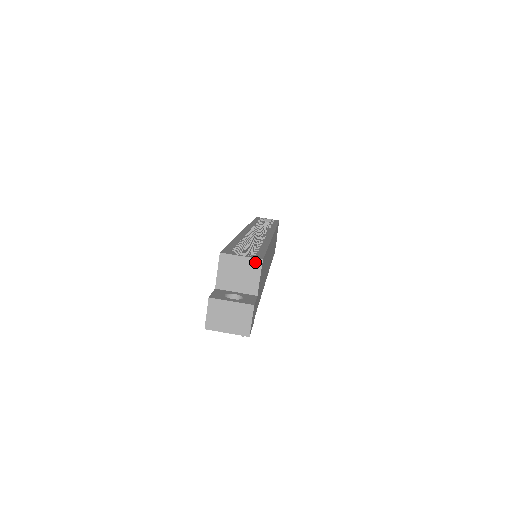
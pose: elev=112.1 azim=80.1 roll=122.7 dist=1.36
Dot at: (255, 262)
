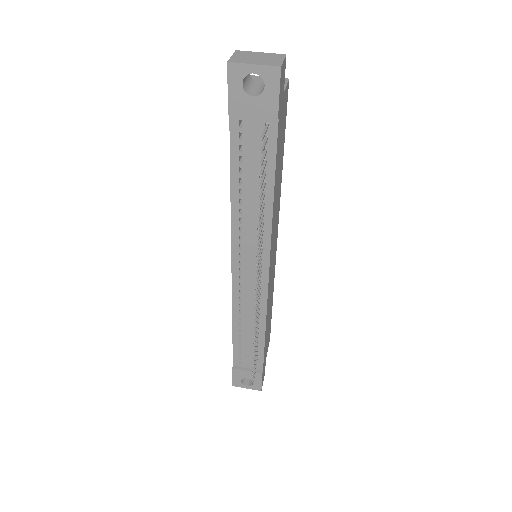
Dot at: occluded
